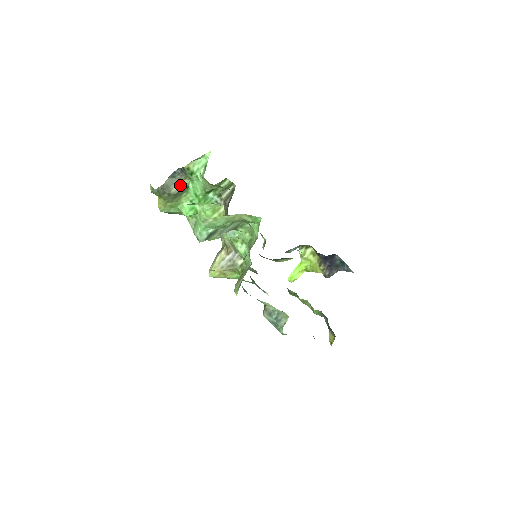
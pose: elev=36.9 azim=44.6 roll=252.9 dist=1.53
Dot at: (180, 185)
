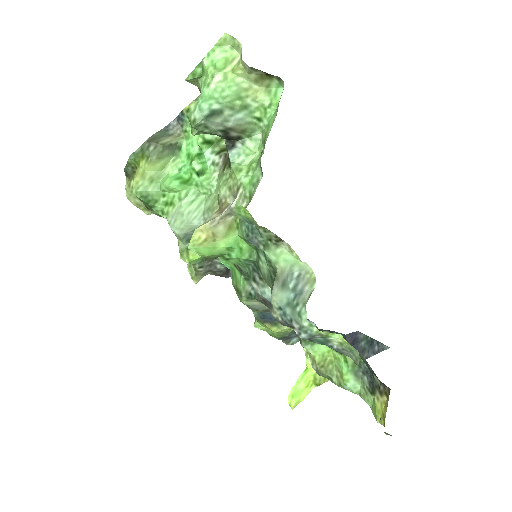
Dot at: (172, 139)
